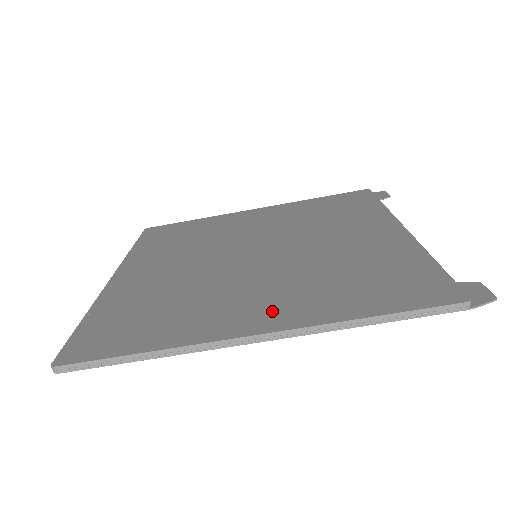
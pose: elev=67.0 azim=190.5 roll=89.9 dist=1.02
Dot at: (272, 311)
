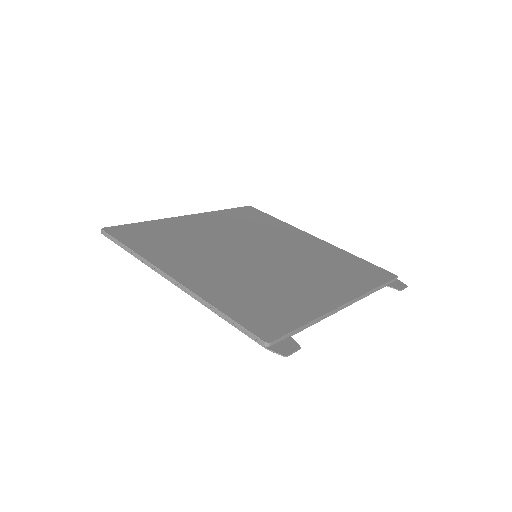
Dot at: (197, 276)
